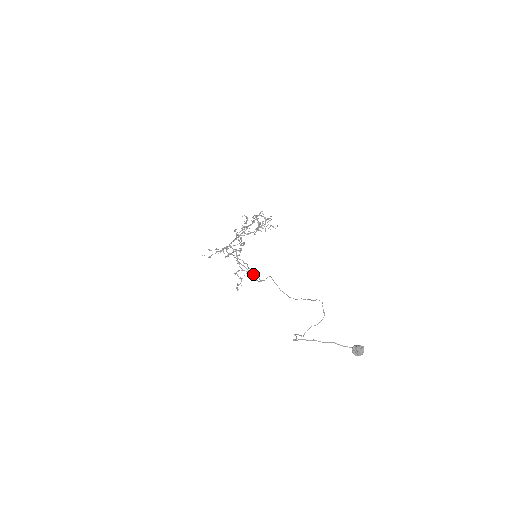
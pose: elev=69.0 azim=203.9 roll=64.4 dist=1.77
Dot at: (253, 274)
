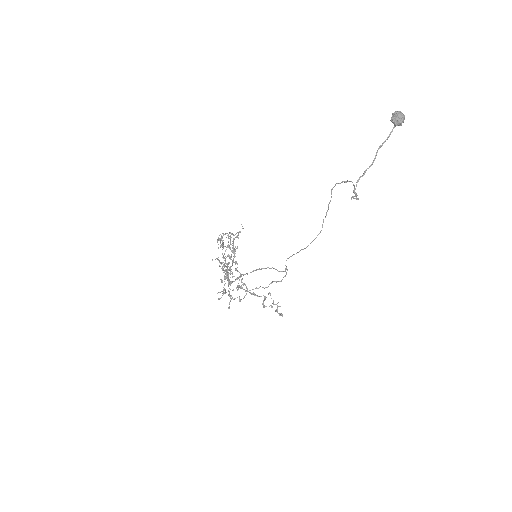
Dot at: occluded
